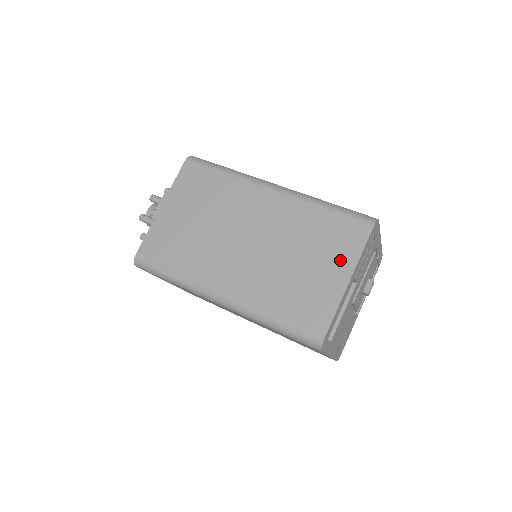
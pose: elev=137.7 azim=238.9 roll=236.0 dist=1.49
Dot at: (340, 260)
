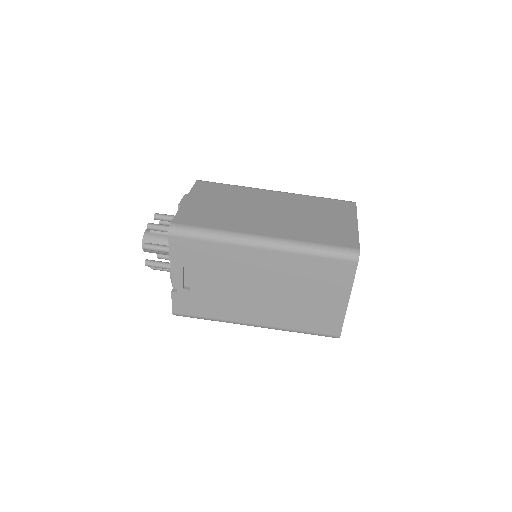
Dot at: (345, 216)
